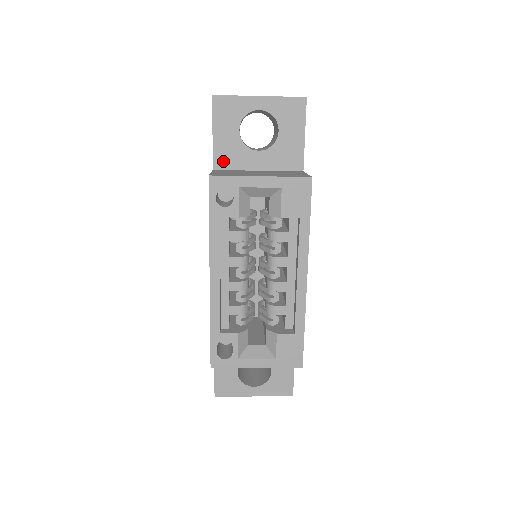
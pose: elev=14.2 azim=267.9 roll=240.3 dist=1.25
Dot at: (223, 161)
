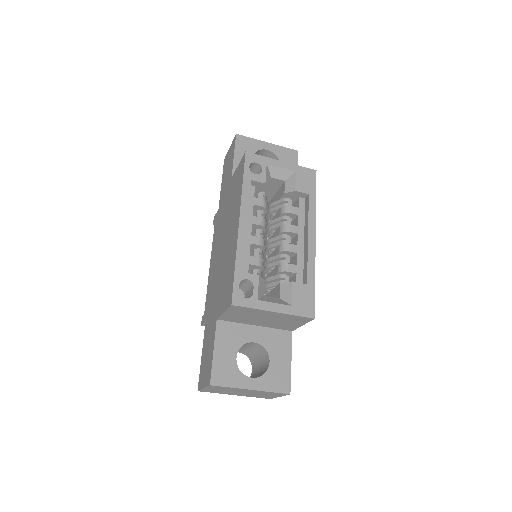
Dot at: occluded
